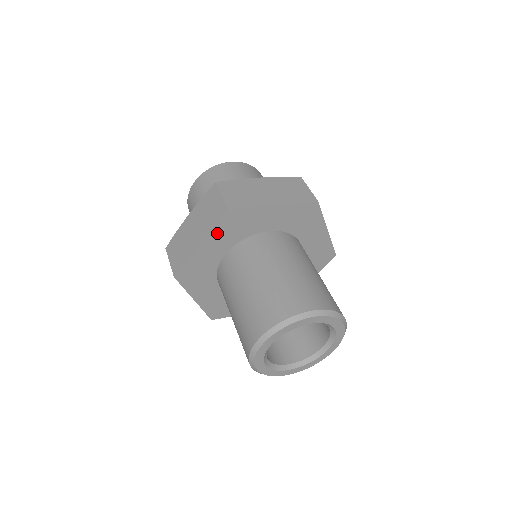
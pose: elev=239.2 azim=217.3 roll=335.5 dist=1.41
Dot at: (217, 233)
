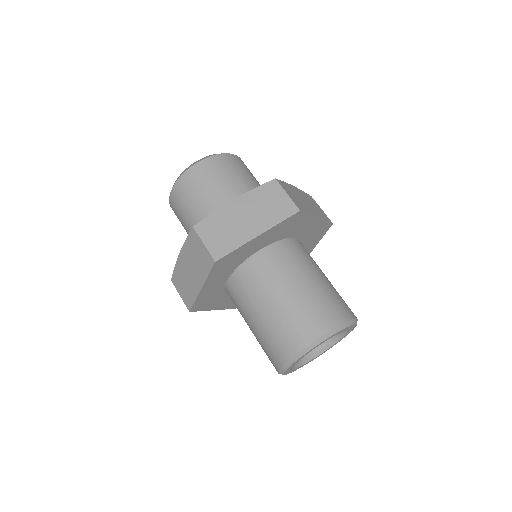
Dot at: (275, 229)
